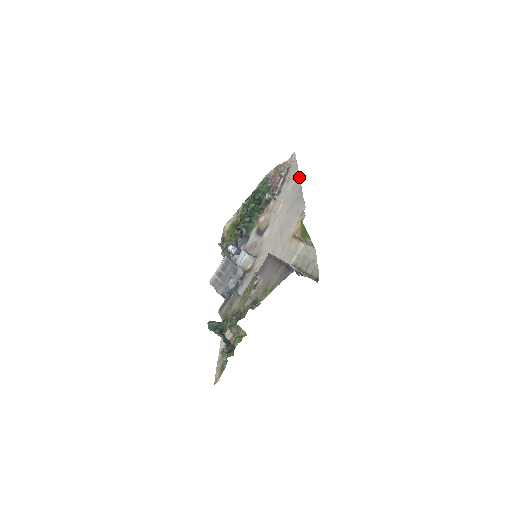
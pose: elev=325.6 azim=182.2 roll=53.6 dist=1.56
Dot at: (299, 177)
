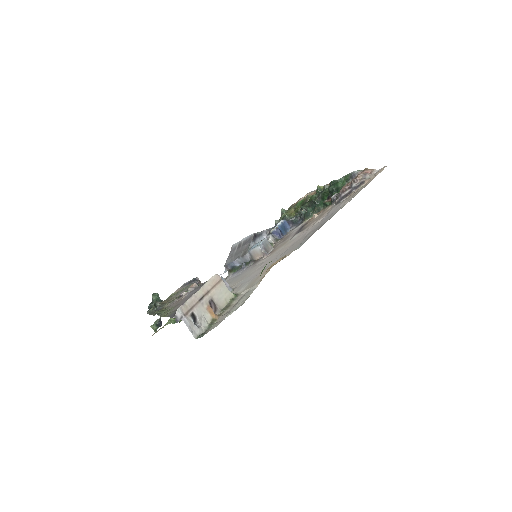
Dot at: occluded
